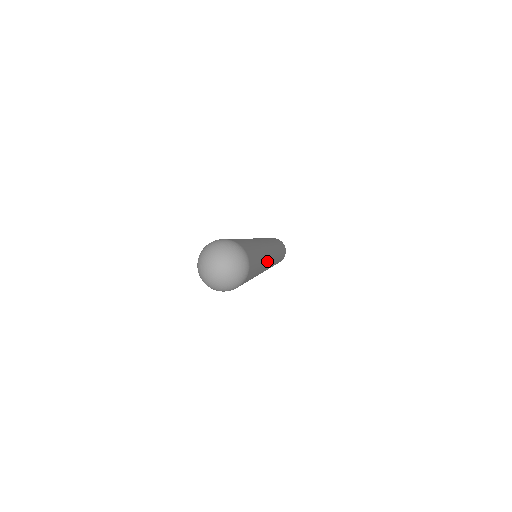
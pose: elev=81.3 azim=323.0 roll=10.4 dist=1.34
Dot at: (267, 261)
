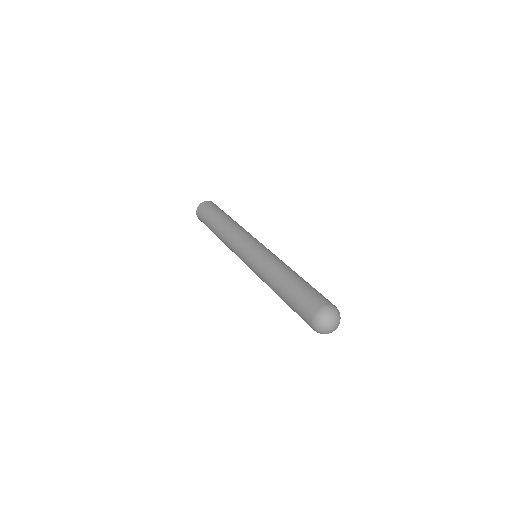
Dot at: occluded
